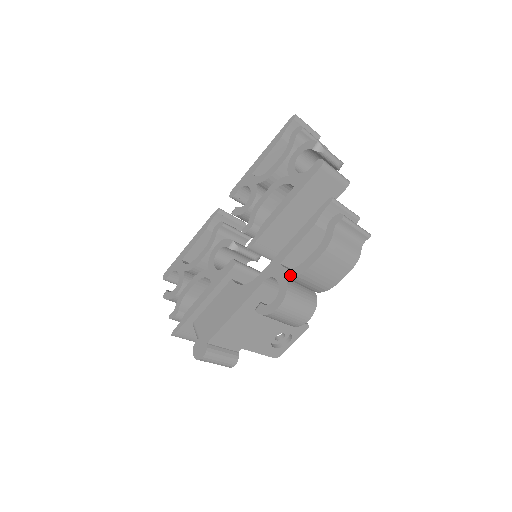
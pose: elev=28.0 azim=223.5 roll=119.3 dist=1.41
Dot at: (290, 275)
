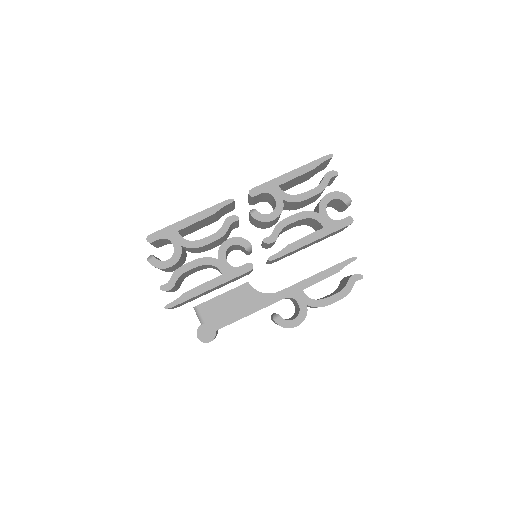
Dot at: (312, 304)
